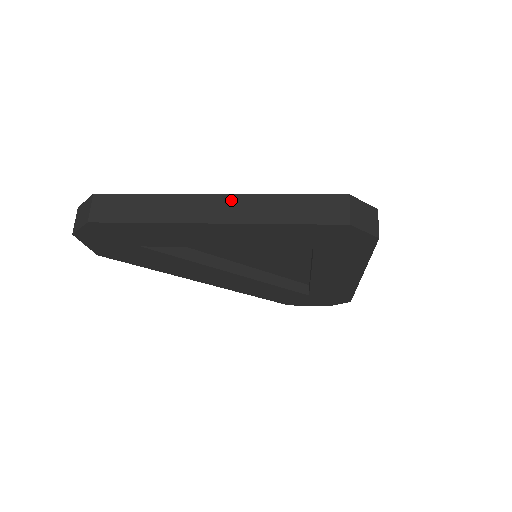
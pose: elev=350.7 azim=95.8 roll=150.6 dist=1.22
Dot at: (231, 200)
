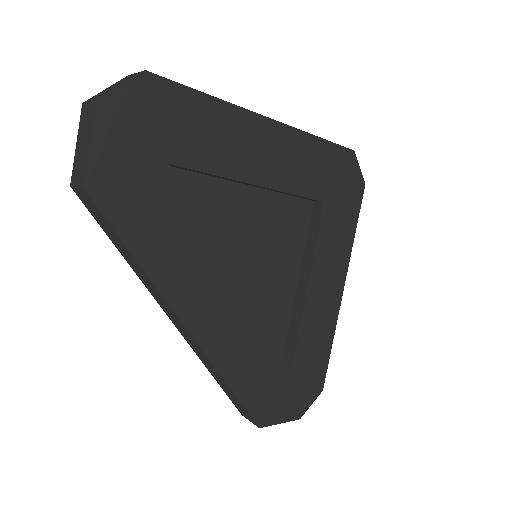
Dot at: occluded
